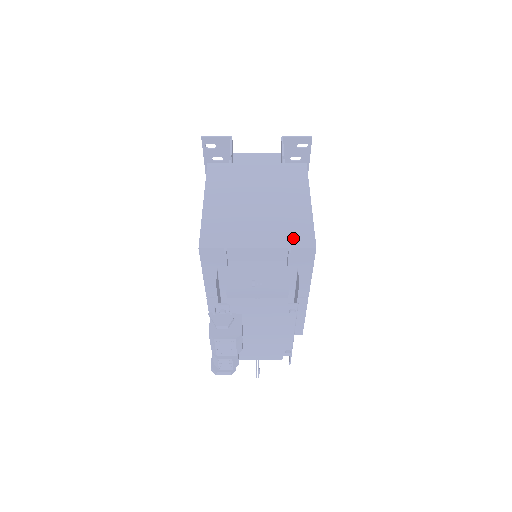
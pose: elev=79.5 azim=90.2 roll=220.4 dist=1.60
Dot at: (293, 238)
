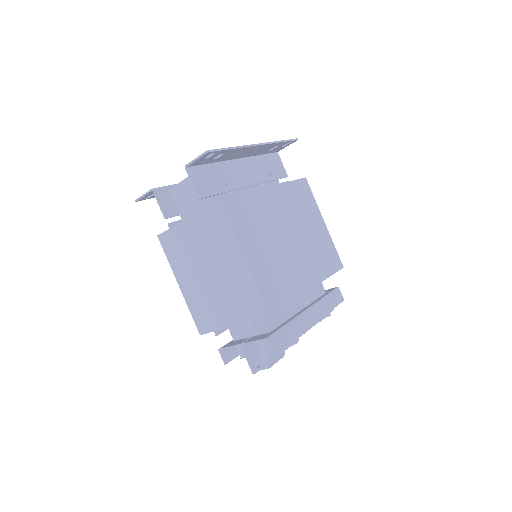
Dot at: (250, 310)
